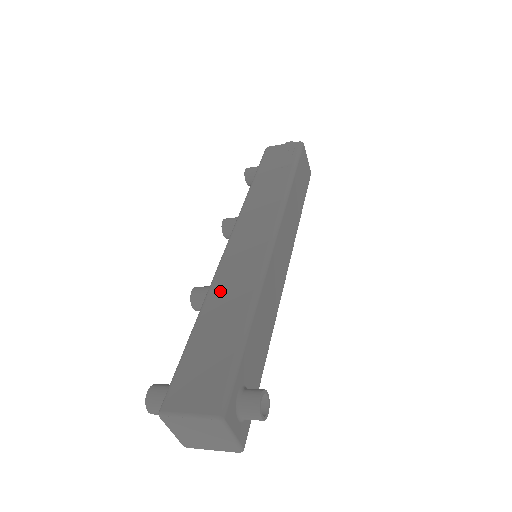
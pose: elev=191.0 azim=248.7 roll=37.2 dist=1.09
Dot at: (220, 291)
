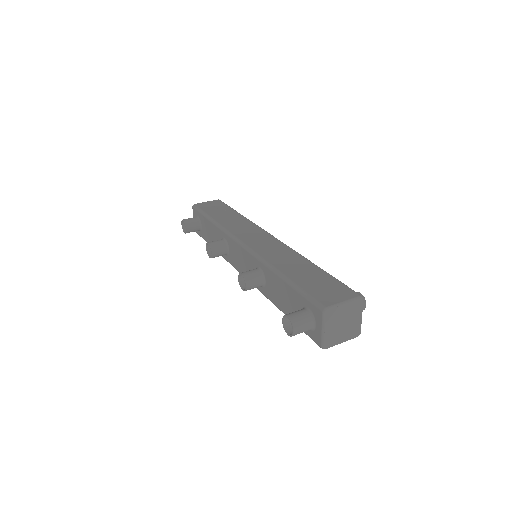
Dot at: (277, 260)
